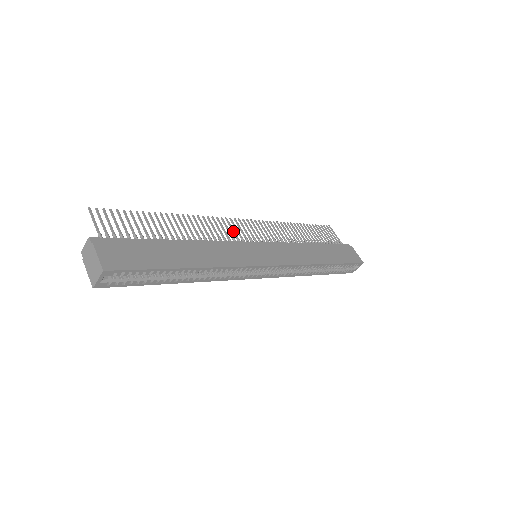
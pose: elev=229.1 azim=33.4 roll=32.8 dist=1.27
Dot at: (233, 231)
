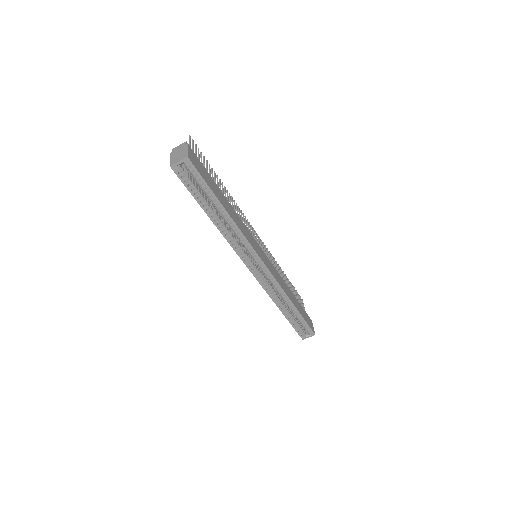
Dot at: occluded
